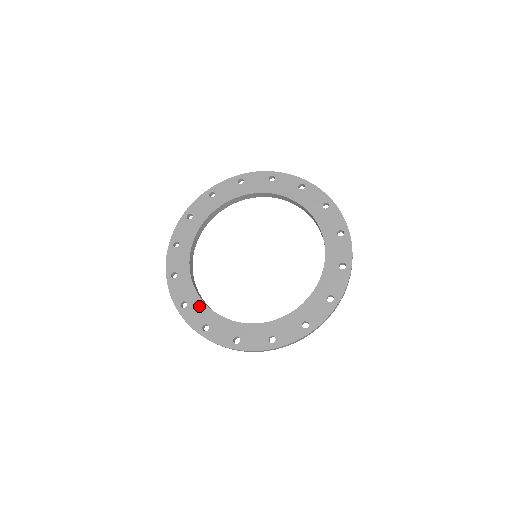
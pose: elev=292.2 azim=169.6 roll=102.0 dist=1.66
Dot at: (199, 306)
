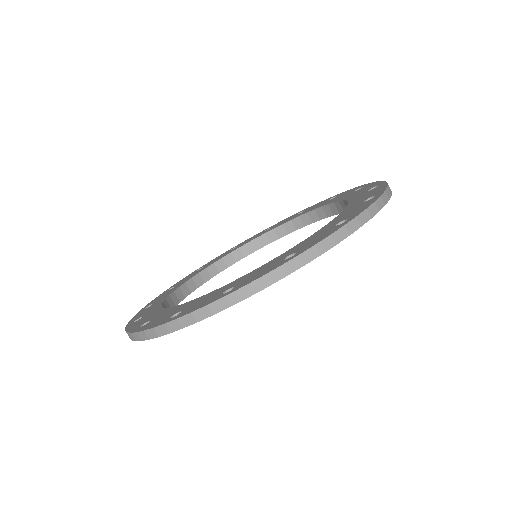
Dot at: (154, 312)
